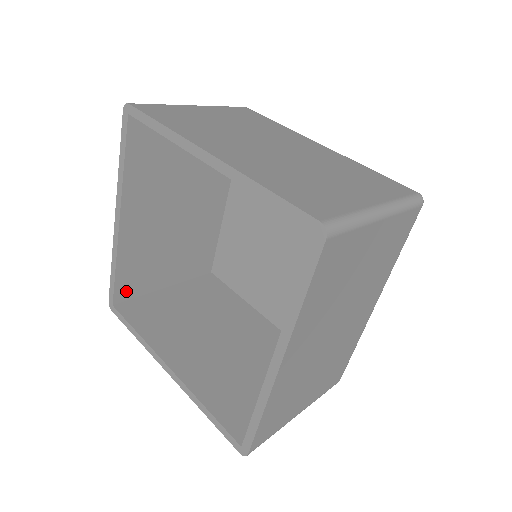
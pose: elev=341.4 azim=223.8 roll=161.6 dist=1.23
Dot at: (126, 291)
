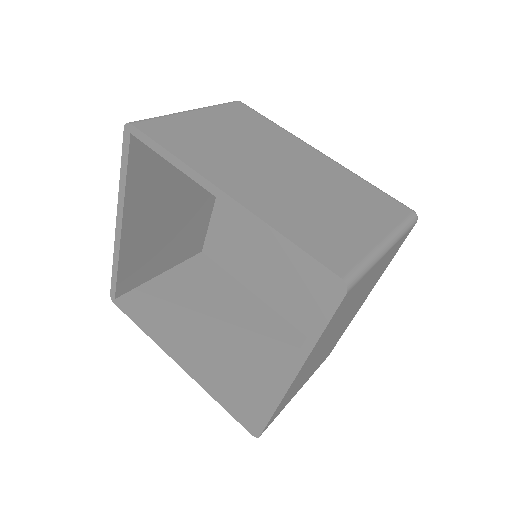
Dot at: (127, 285)
